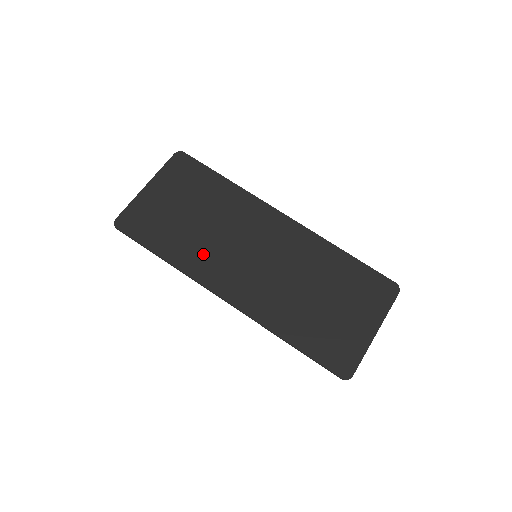
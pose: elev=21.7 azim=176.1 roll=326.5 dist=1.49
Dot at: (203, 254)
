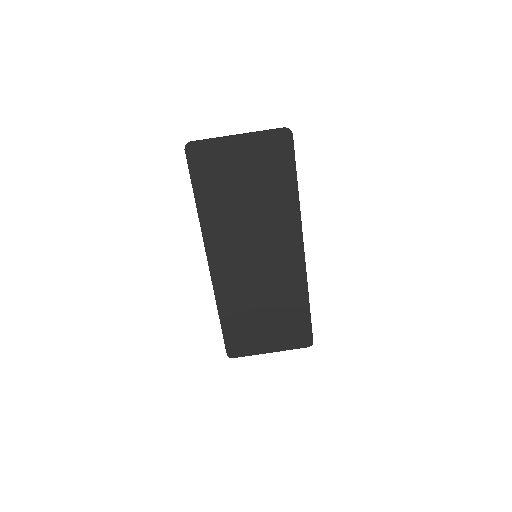
Dot at: (225, 225)
